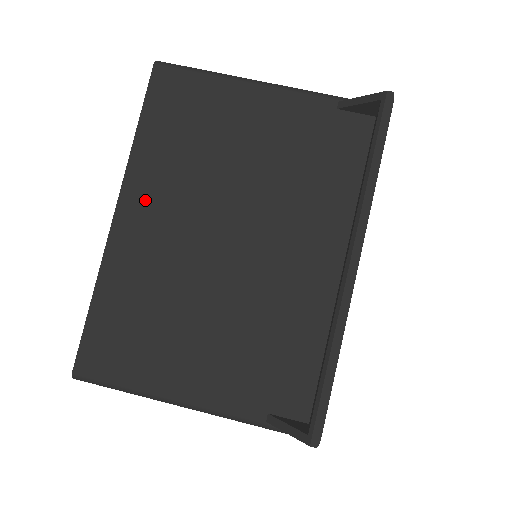
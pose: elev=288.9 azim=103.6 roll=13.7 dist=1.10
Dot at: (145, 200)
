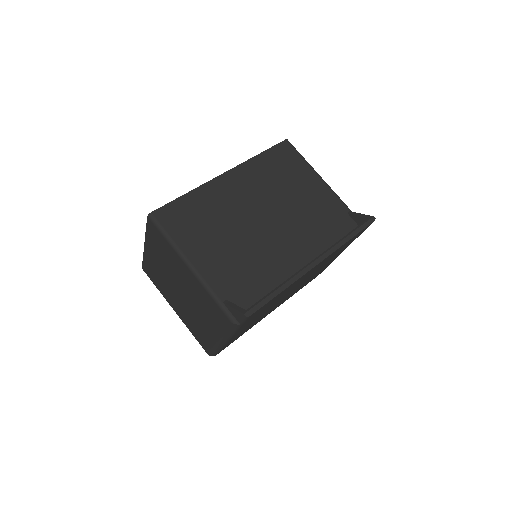
Dot at: (242, 179)
